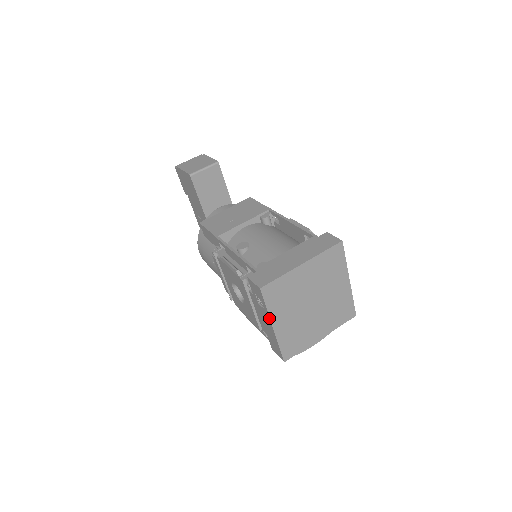
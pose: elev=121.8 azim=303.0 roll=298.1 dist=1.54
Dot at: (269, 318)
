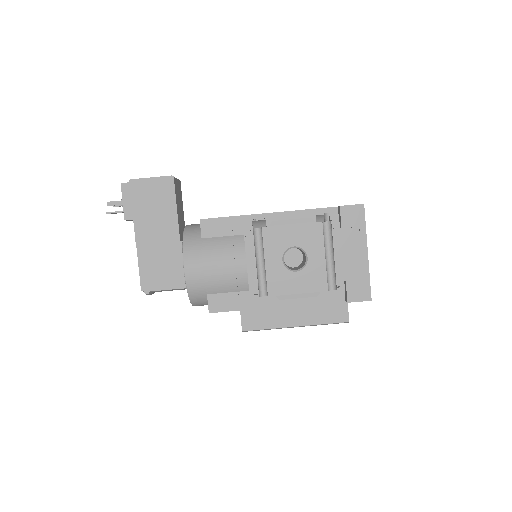
Dot at: (366, 241)
